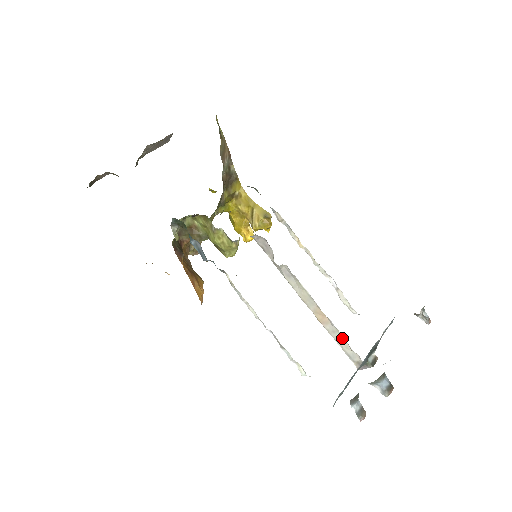
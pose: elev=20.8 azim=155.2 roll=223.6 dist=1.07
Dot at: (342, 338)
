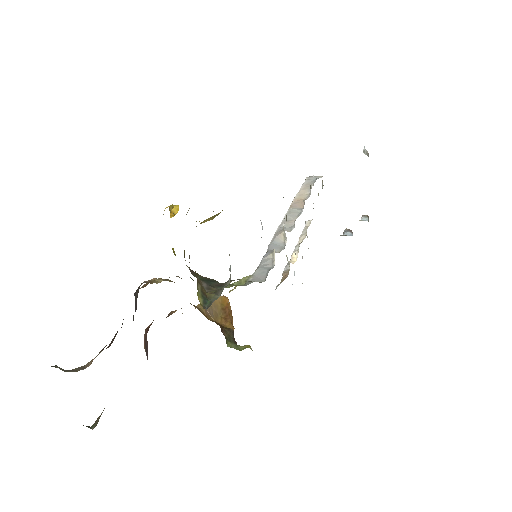
Dot at: occluded
